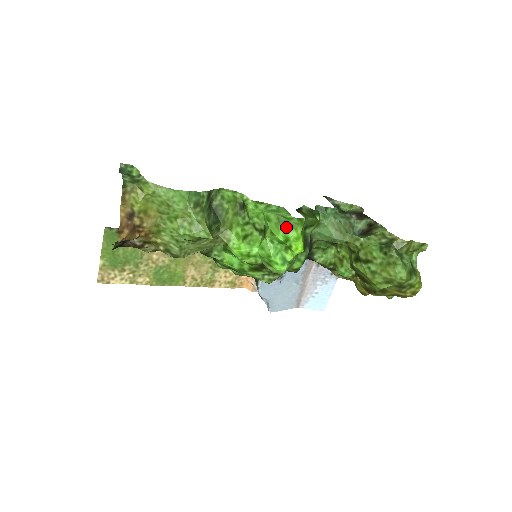
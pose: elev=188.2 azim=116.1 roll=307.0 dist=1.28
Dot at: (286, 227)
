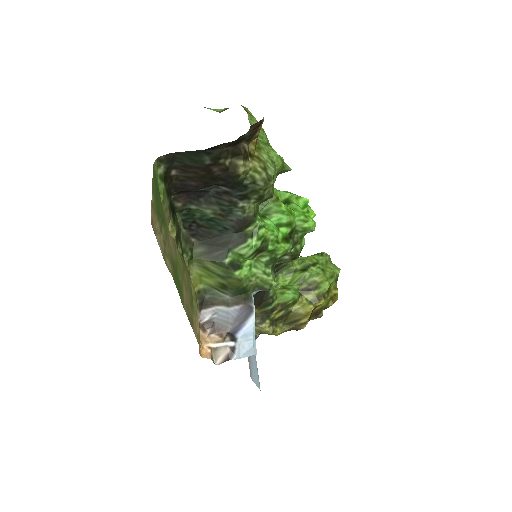
Dot at: occluded
